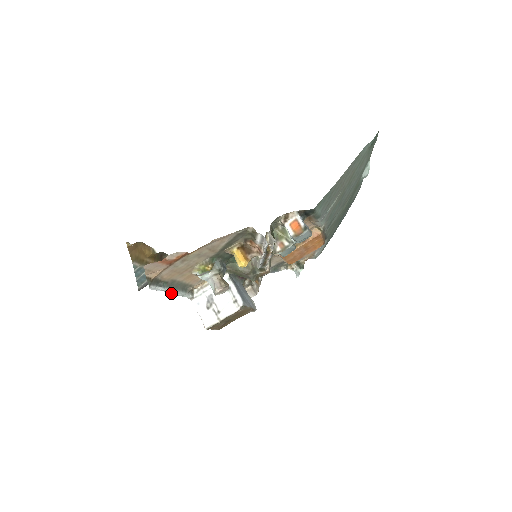
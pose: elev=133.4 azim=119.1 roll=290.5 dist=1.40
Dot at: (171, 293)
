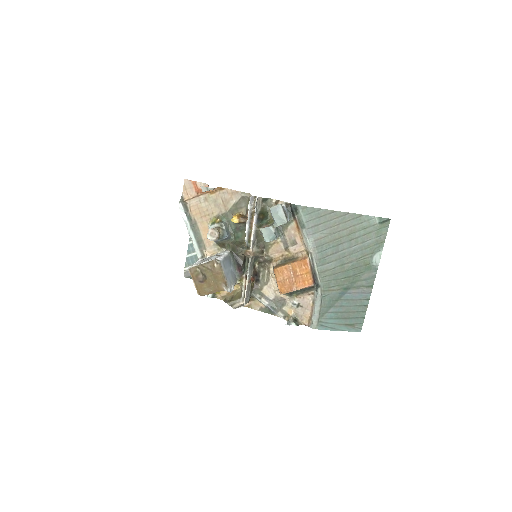
Dot at: (190, 234)
